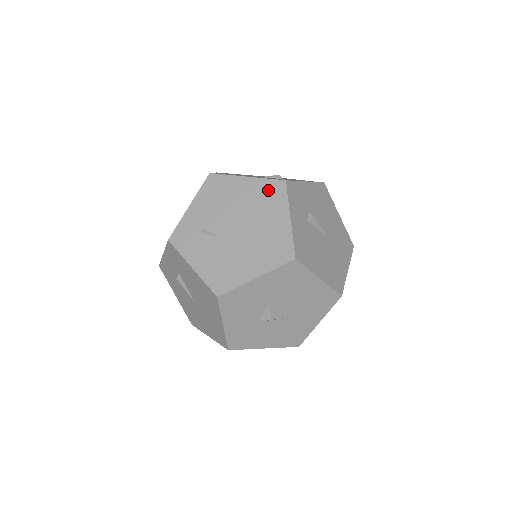
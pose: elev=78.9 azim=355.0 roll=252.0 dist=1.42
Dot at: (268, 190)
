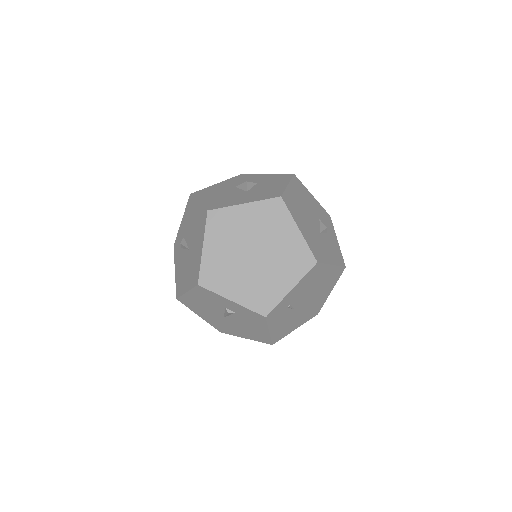
Dot at: (335, 274)
